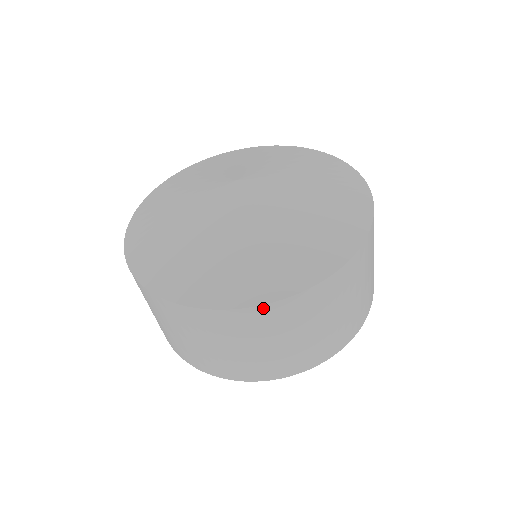
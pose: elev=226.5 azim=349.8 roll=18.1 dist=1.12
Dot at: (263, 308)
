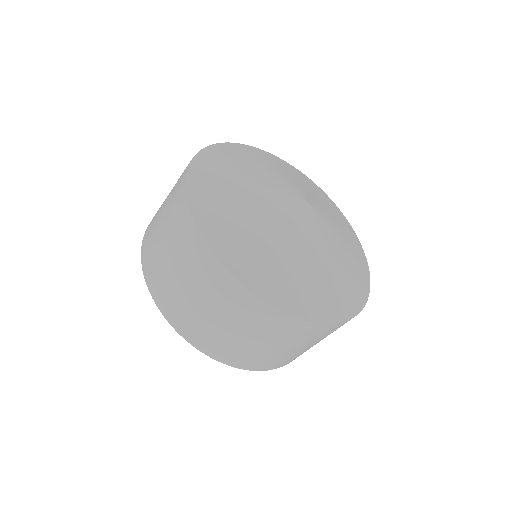
Dot at: occluded
